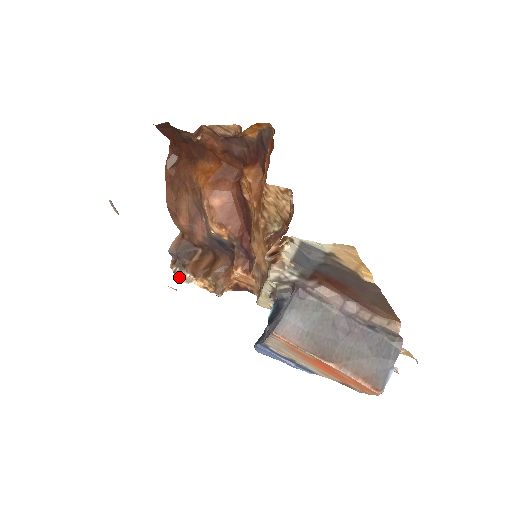
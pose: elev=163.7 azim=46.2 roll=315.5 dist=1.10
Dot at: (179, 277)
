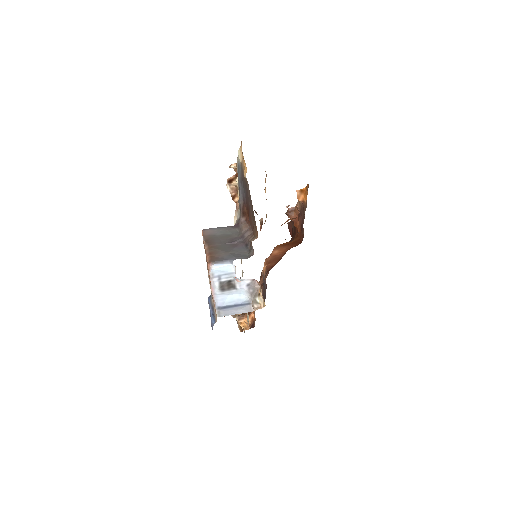
Dot at: occluded
